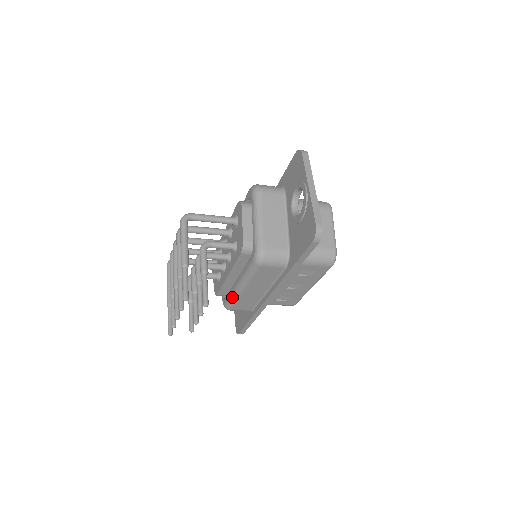
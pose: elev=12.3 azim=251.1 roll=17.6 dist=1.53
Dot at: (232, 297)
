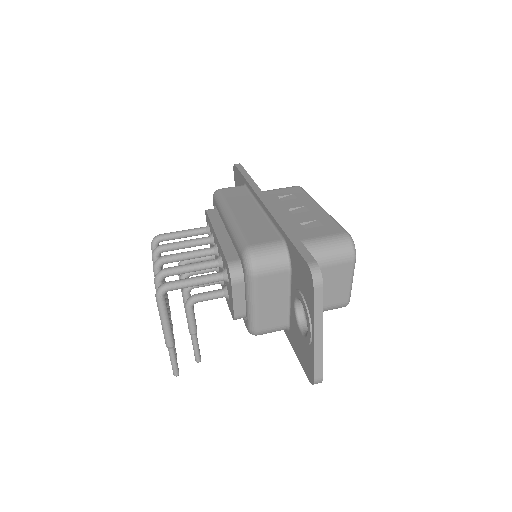
Dot at: occluded
